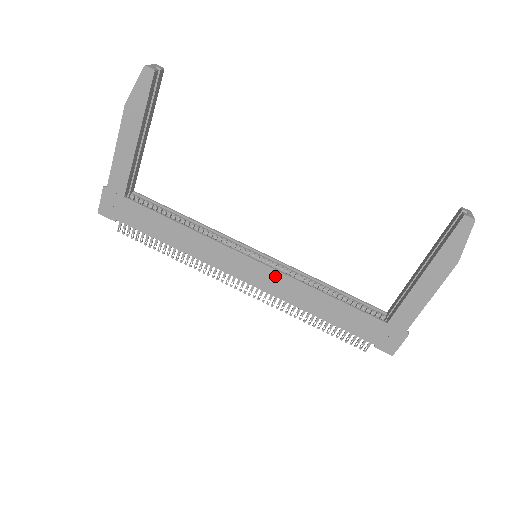
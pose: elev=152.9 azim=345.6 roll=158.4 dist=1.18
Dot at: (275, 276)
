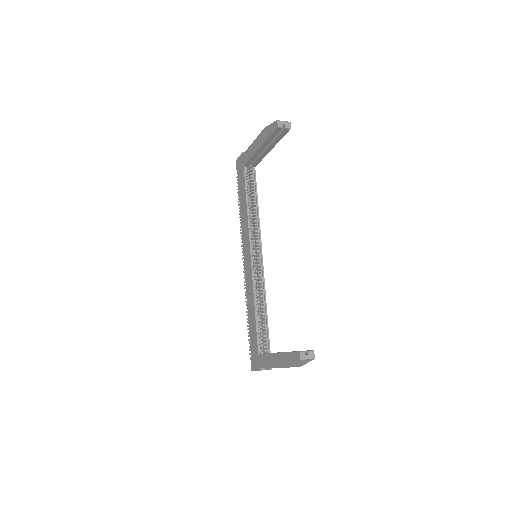
Dot at: (250, 274)
